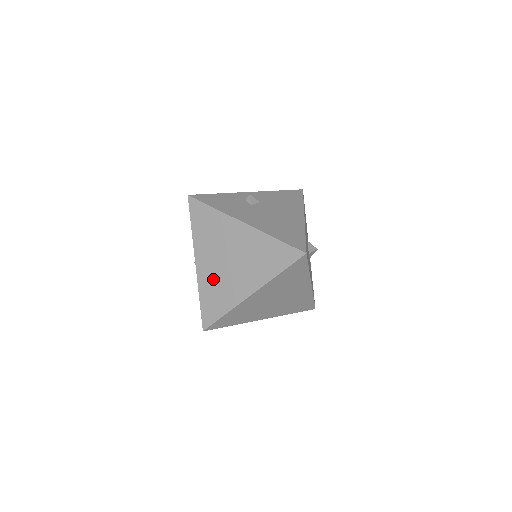
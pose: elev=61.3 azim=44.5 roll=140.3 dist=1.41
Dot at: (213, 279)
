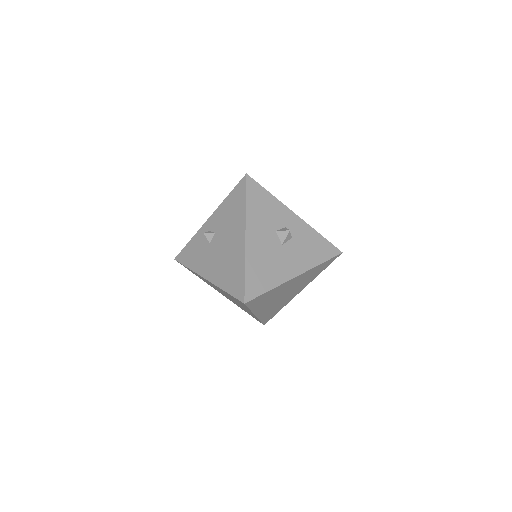
Dot at: (235, 303)
